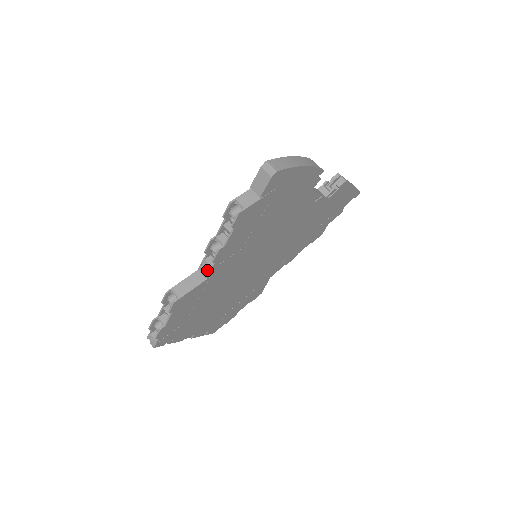
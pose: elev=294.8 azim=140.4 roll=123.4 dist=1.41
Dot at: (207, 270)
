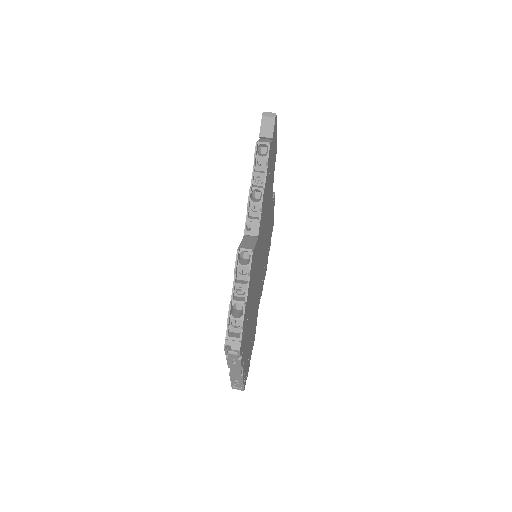
Dot at: (255, 226)
